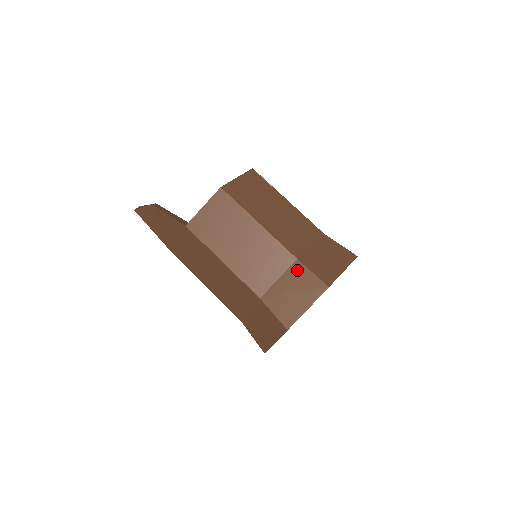
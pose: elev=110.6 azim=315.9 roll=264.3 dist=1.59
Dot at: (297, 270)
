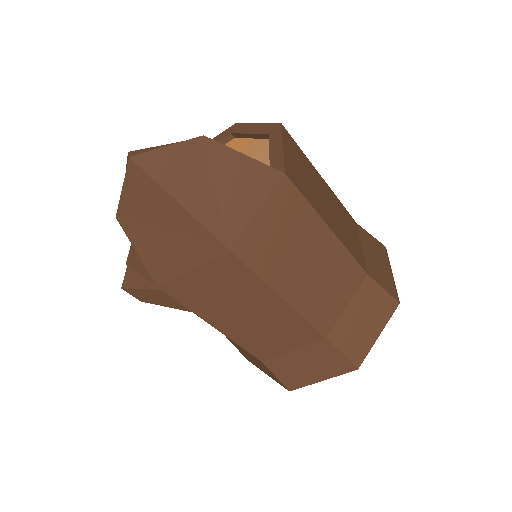
Dot at: (364, 234)
